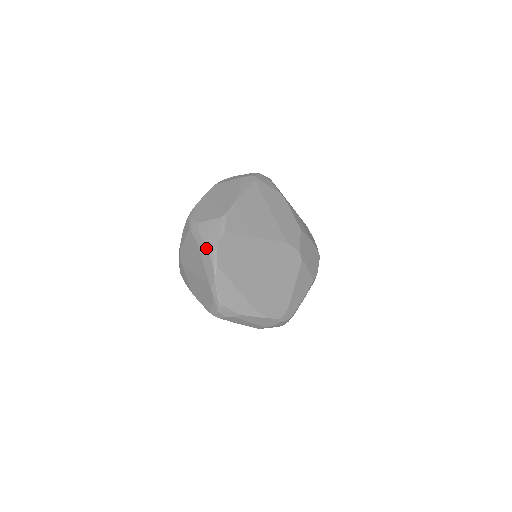
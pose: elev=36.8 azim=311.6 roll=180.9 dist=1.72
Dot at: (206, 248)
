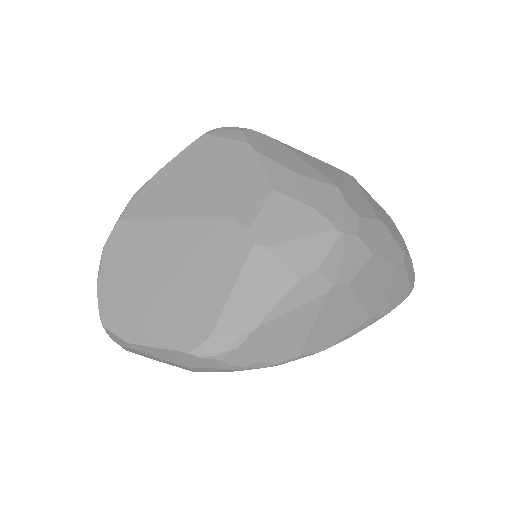
Dot at: occluded
